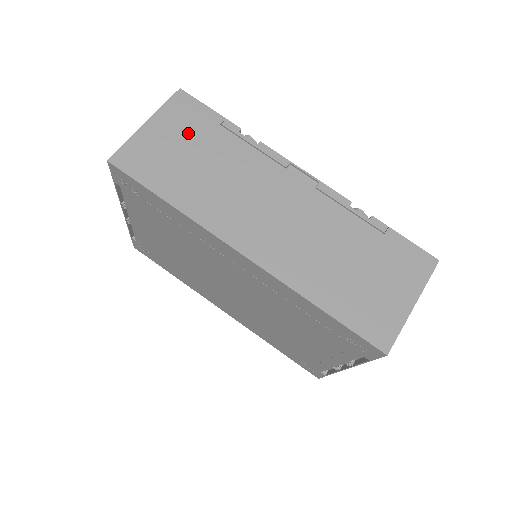
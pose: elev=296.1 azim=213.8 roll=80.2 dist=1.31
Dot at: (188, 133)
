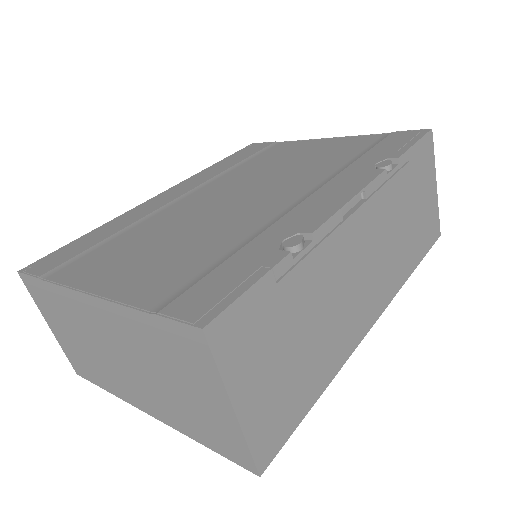
Dot at: (270, 342)
